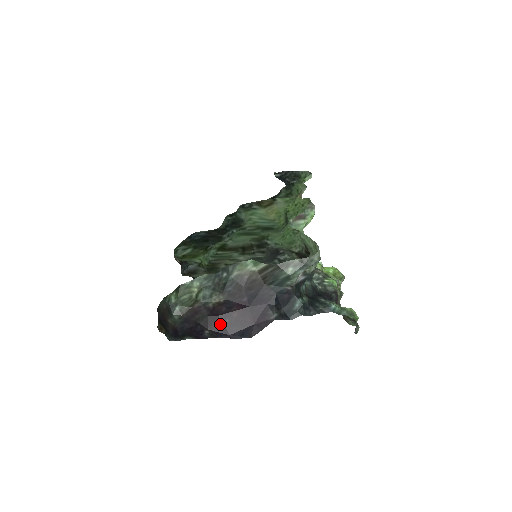
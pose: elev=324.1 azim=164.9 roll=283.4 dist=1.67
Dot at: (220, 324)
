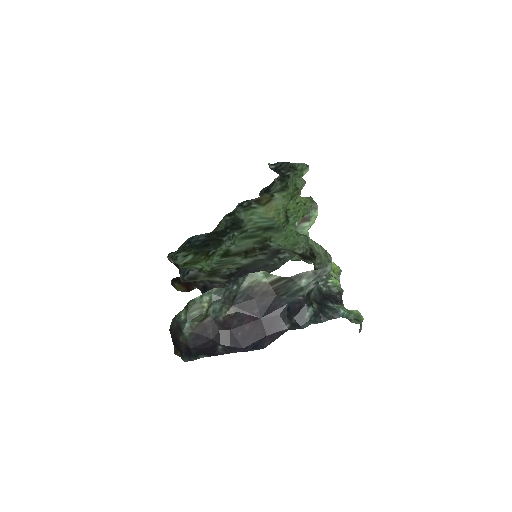
Dot at: (233, 338)
